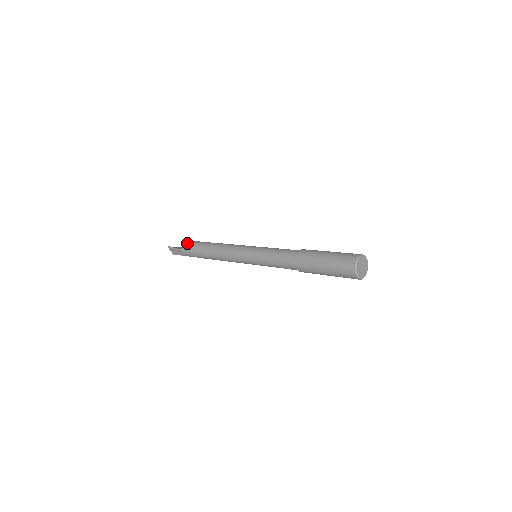
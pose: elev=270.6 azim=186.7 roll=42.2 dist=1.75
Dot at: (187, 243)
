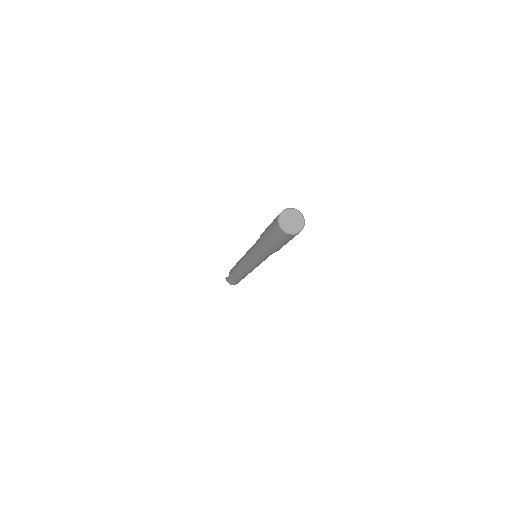
Dot at: occluded
